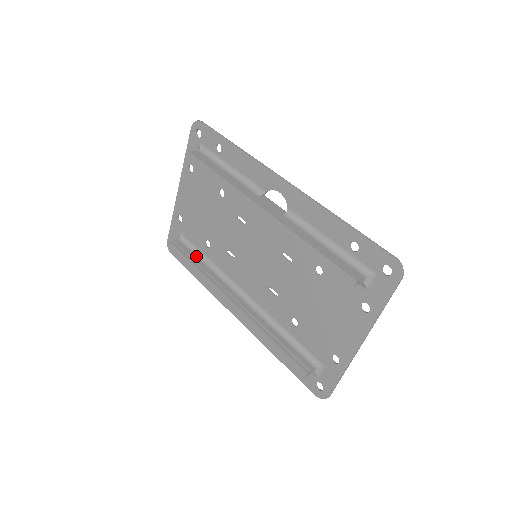
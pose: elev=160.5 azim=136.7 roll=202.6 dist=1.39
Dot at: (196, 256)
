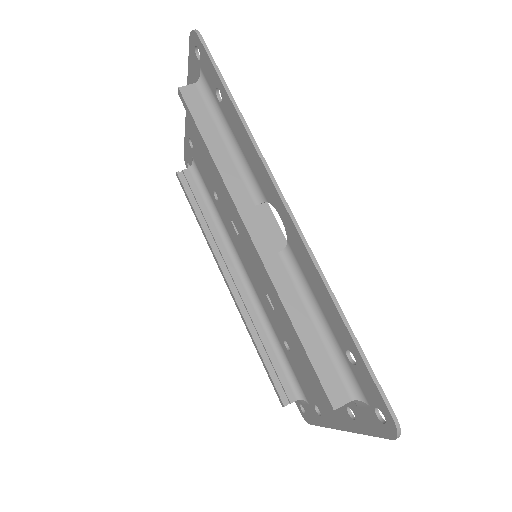
Dot at: (204, 201)
